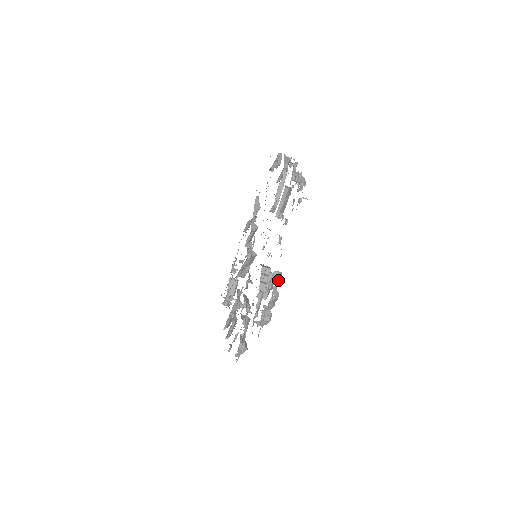
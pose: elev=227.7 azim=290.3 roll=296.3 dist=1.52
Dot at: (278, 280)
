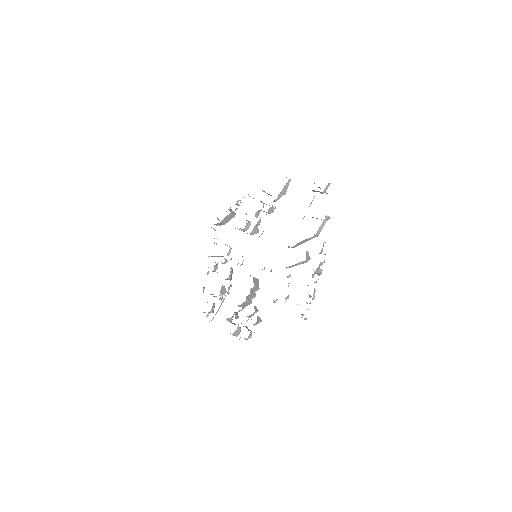
Dot at: occluded
